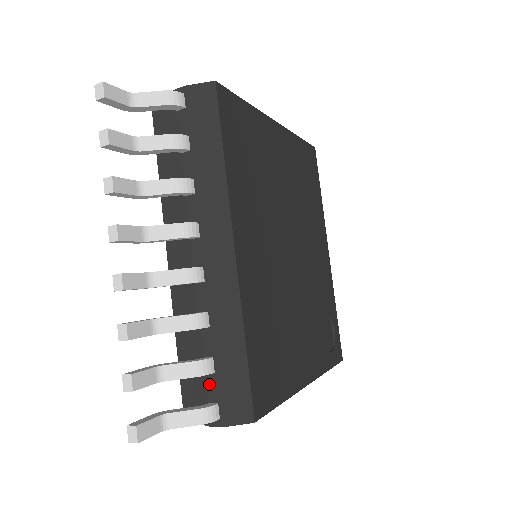
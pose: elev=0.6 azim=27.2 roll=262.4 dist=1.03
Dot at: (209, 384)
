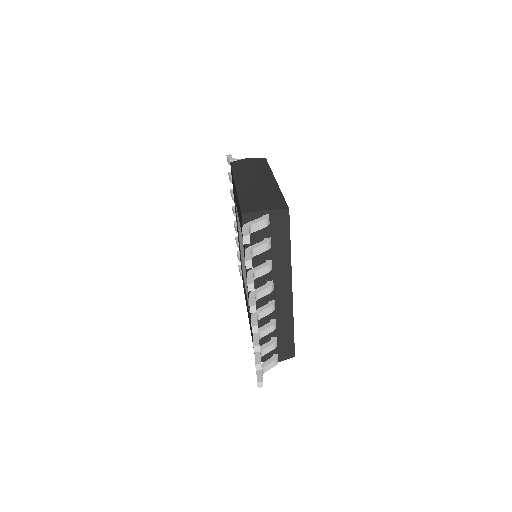
Dot at: occluded
